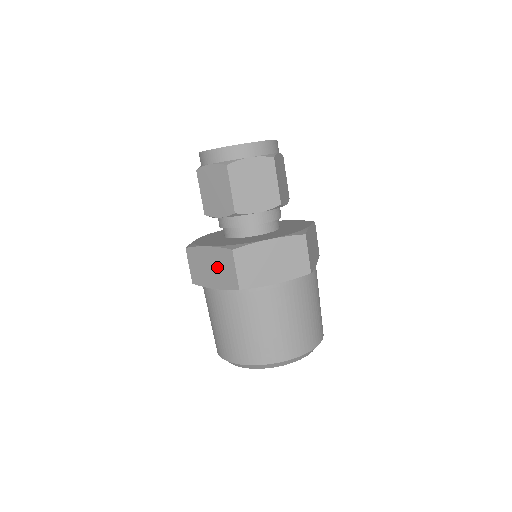
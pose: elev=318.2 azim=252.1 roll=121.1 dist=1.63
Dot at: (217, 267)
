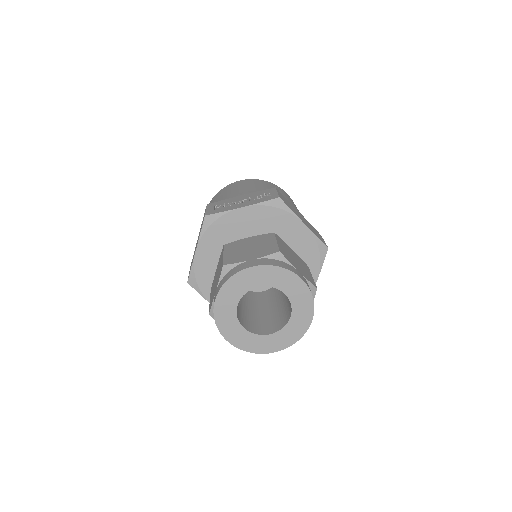
Dot at: occluded
